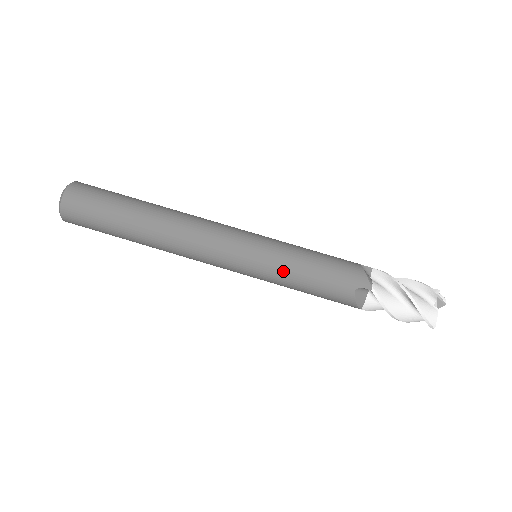
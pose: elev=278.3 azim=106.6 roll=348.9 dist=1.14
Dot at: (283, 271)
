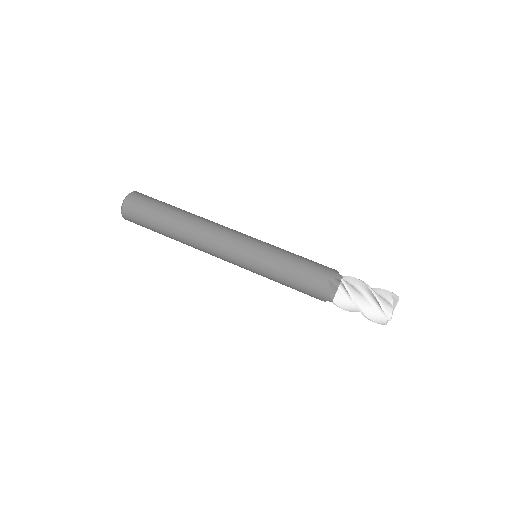
Dot at: (275, 259)
